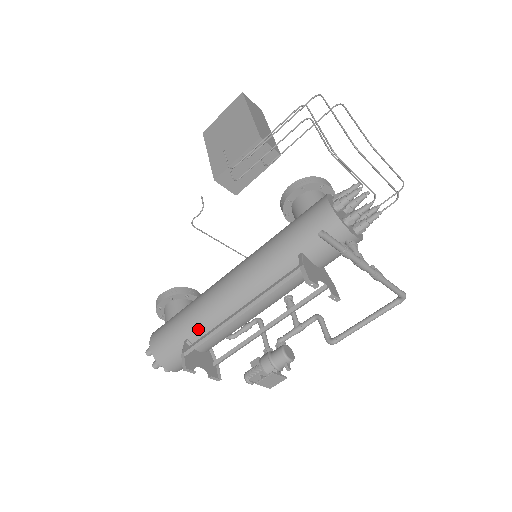
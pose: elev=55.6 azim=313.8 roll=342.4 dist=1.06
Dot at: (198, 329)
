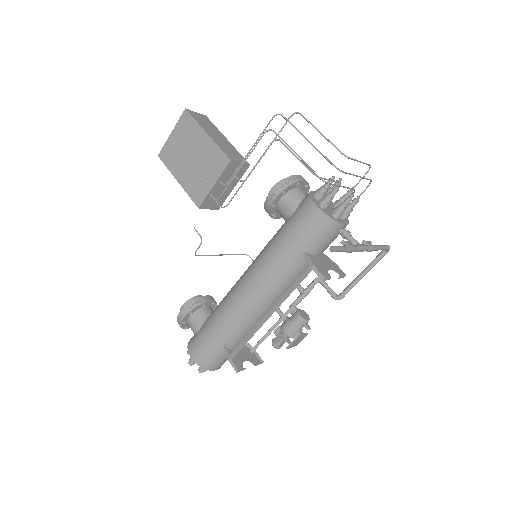
Dot at: (233, 334)
